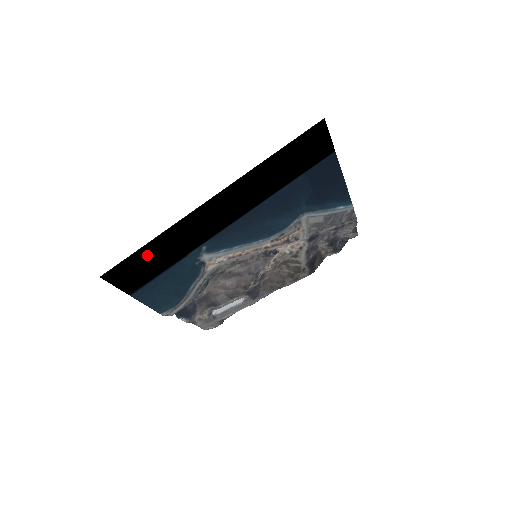
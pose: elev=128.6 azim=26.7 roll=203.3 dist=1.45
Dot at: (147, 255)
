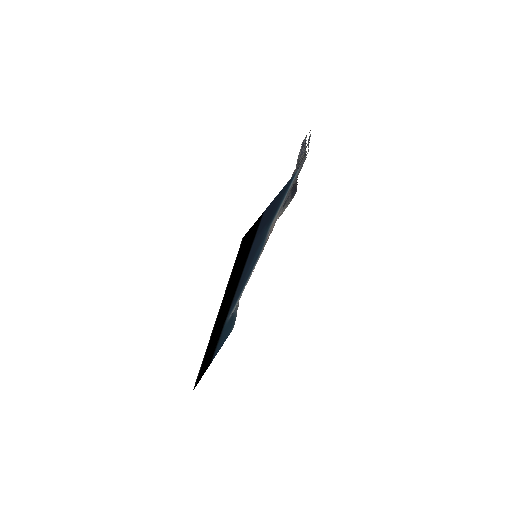
Dot at: (204, 363)
